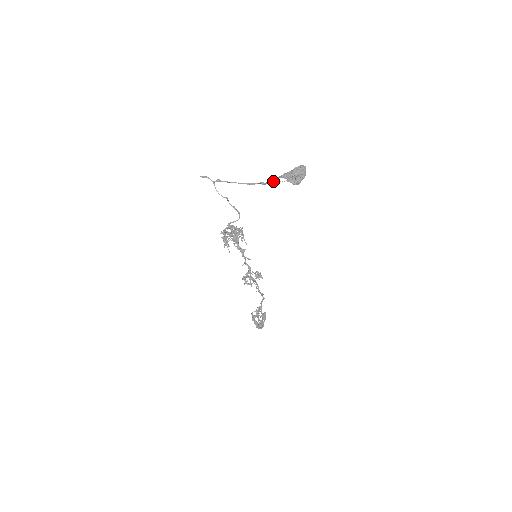
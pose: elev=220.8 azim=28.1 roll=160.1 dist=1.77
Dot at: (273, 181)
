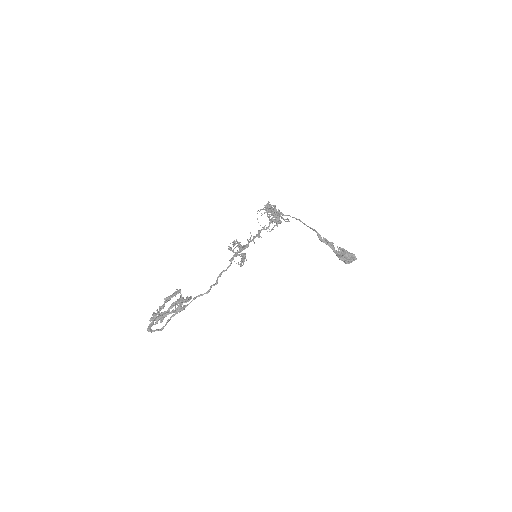
Dot at: (328, 241)
